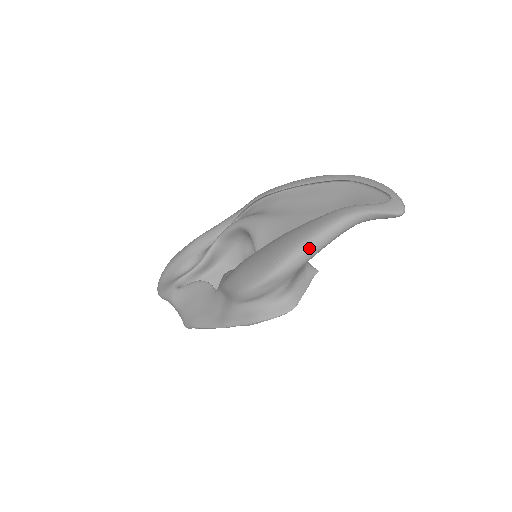
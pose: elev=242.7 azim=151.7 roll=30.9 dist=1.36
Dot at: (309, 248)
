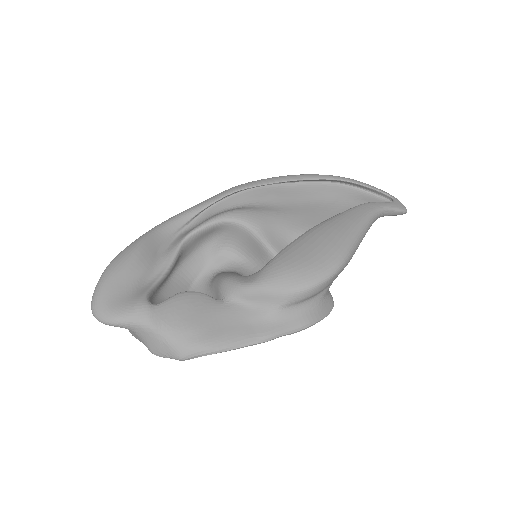
Dot at: (360, 238)
